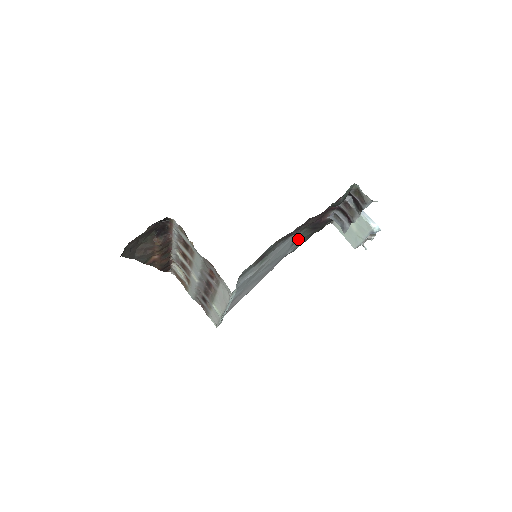
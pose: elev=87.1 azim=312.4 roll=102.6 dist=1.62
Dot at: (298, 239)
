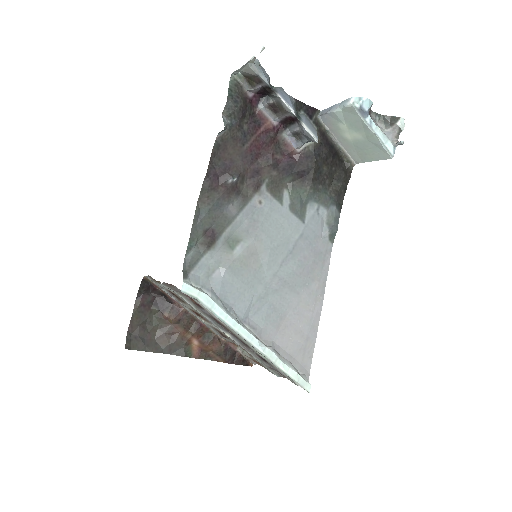
Dot at: (302, 205)
